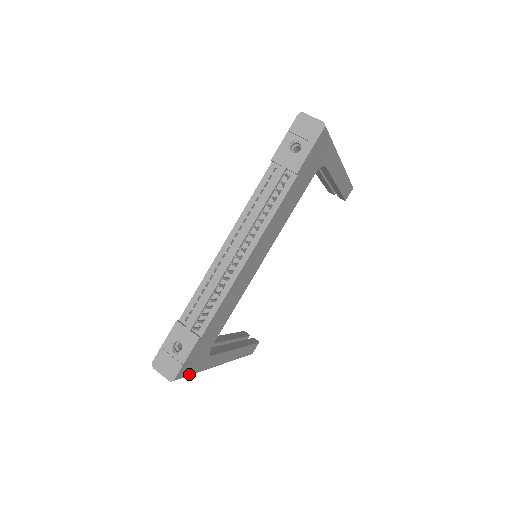
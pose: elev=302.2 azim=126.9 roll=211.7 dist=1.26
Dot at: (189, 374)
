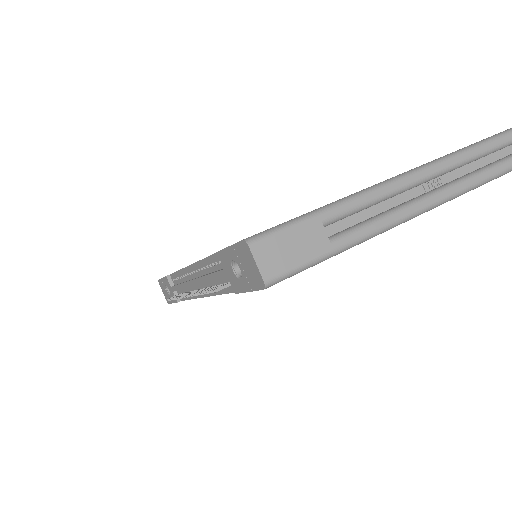
Dot at: occluded
